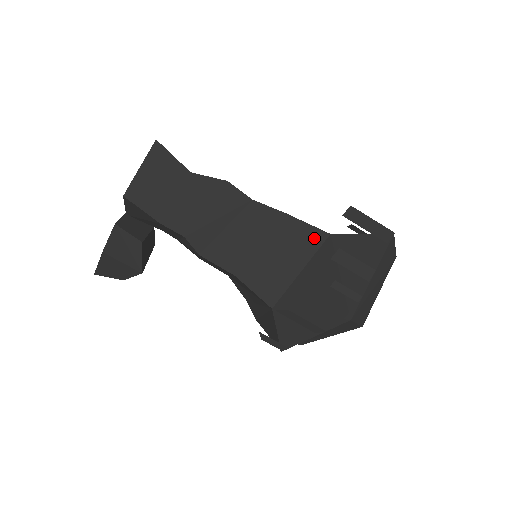
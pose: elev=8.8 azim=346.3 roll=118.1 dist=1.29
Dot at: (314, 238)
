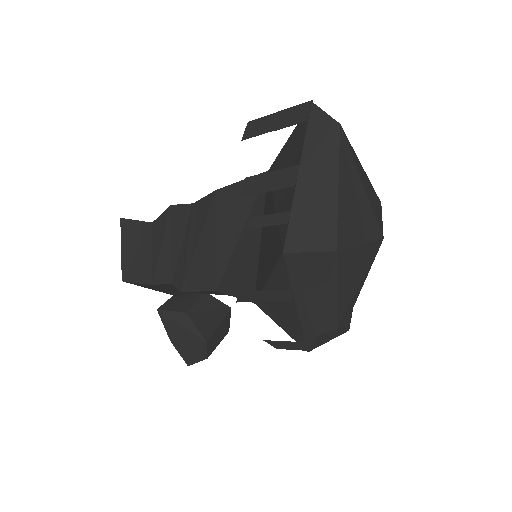
Dot at: occluded
